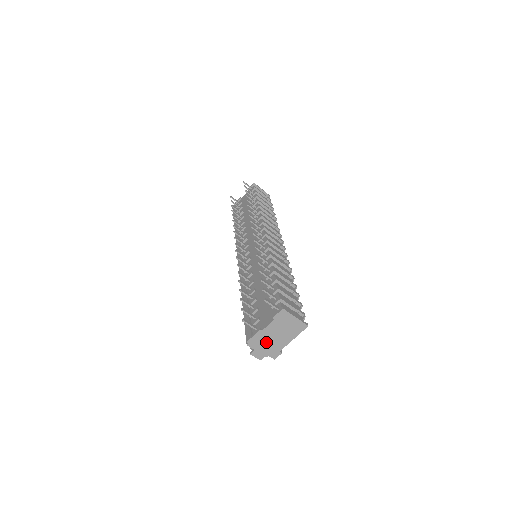
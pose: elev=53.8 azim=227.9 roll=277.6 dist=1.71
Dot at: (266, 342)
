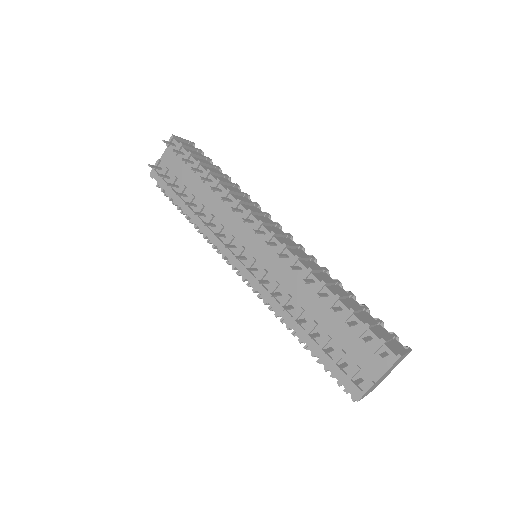
Dot at: (374, 386)
